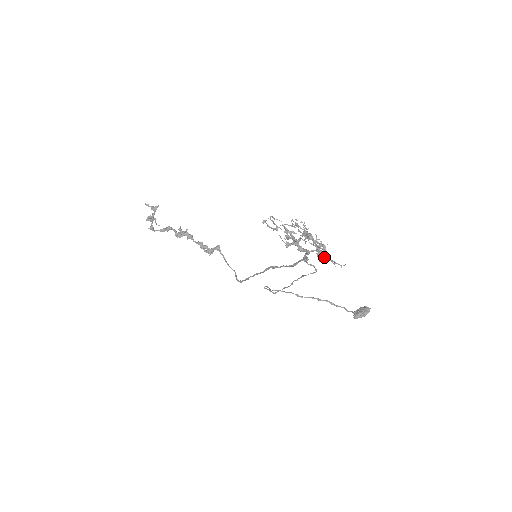
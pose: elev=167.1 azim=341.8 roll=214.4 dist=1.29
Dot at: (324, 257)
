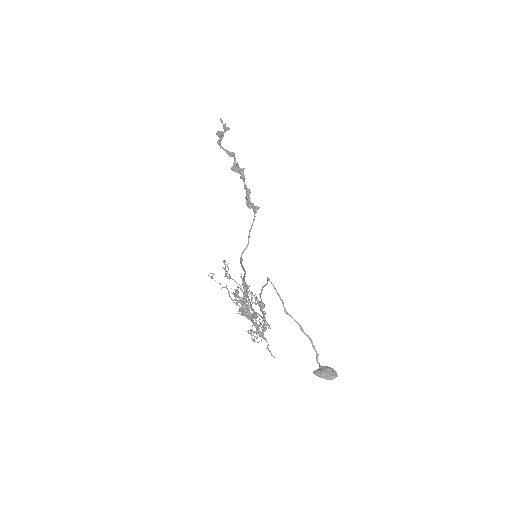
Dot at: (259, 335)
